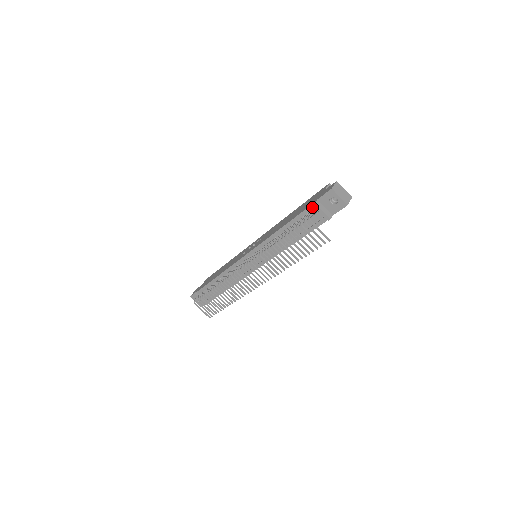
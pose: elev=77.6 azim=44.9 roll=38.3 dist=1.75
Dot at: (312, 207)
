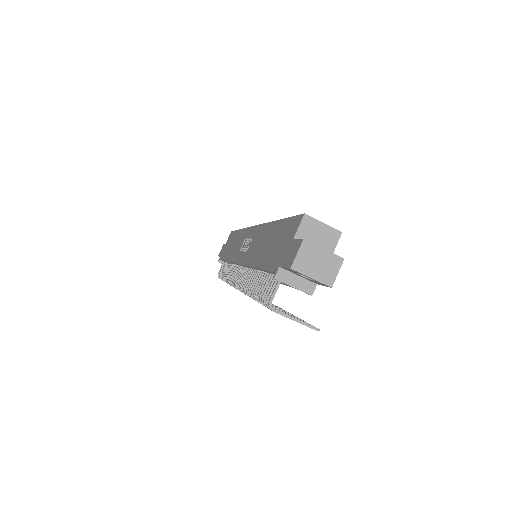
Dot at: occluded
